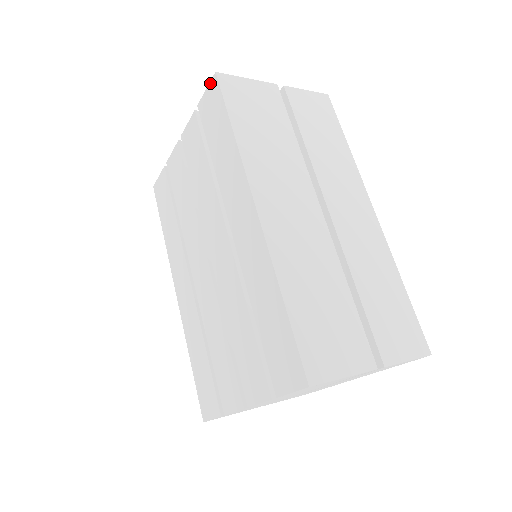
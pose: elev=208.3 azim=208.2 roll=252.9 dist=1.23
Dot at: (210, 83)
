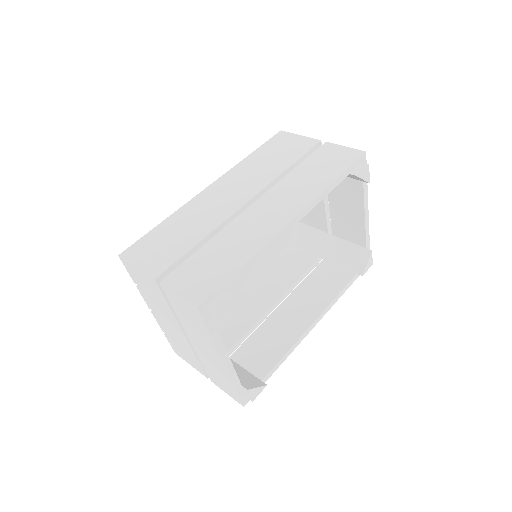
Dot at: occluded
